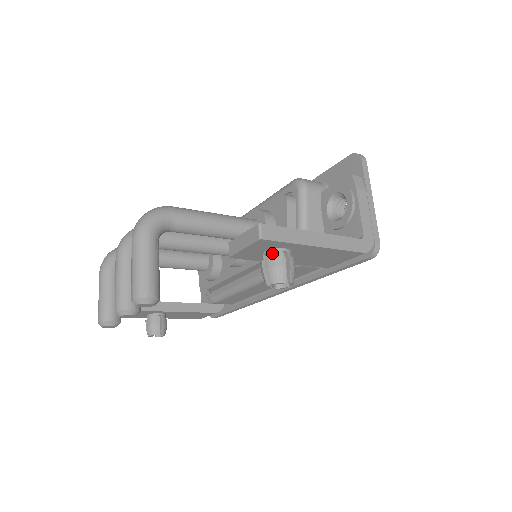
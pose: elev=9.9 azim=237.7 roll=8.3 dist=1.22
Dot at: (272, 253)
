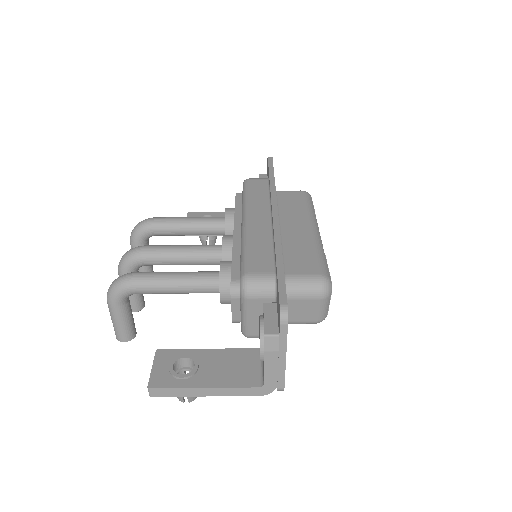
Dot at: occluded
